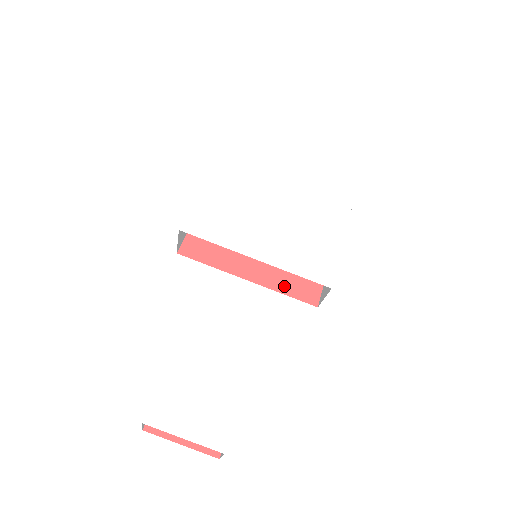
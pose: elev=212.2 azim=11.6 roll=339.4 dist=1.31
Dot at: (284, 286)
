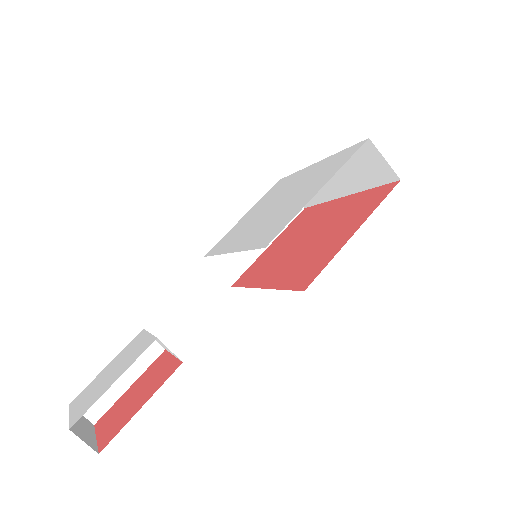
Dot at: (287, 281)
